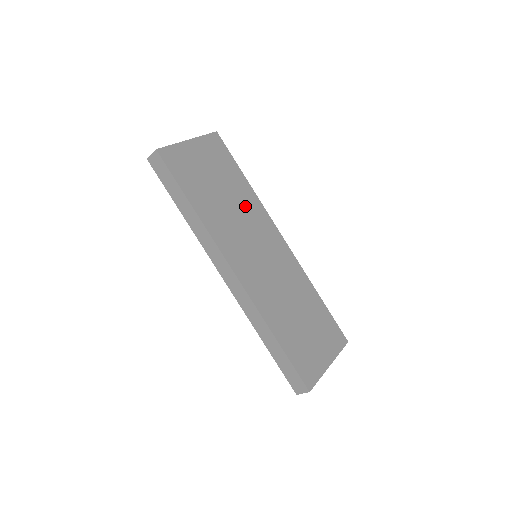
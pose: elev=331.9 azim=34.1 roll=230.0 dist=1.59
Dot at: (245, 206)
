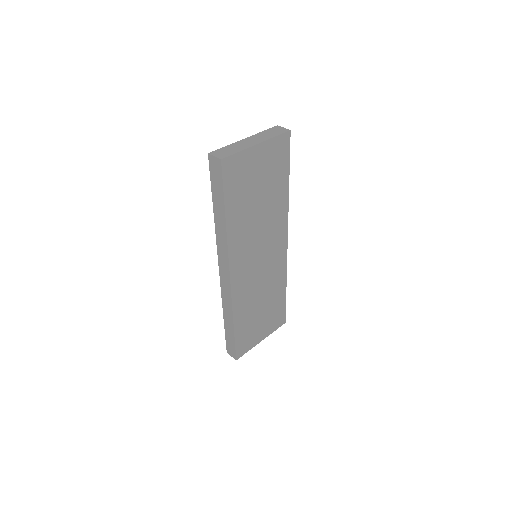
Dot at: (272, 214)
